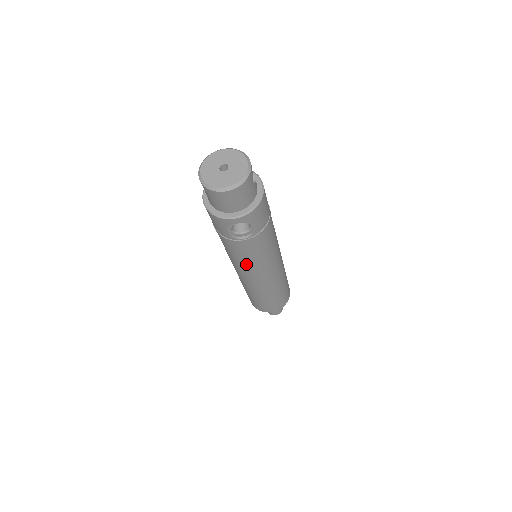
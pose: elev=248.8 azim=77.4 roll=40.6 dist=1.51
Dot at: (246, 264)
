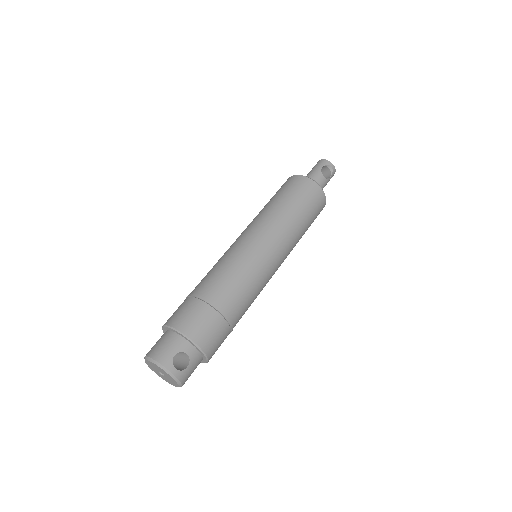
Dot at: occluded
